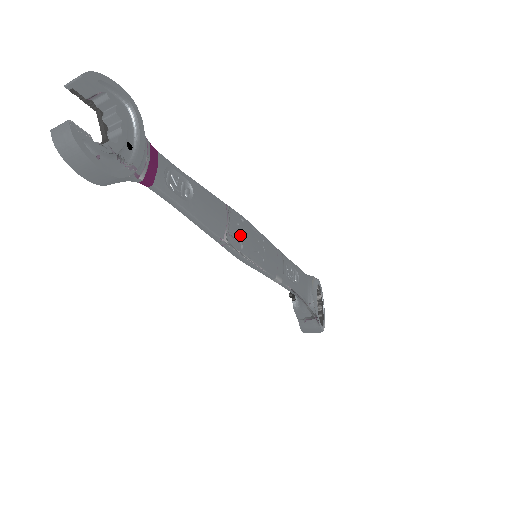
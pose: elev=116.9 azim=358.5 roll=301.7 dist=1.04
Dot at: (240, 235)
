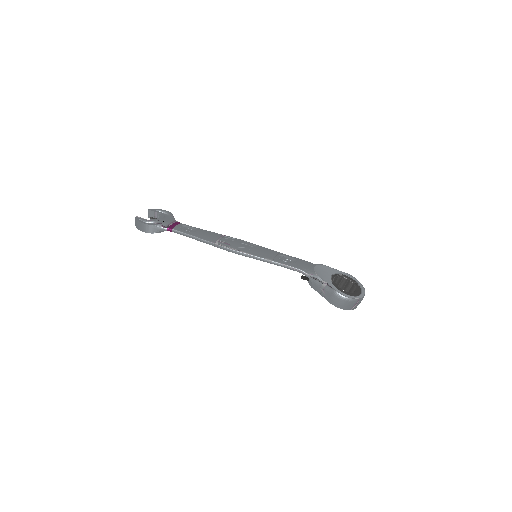
Dot at: (231, 243)
